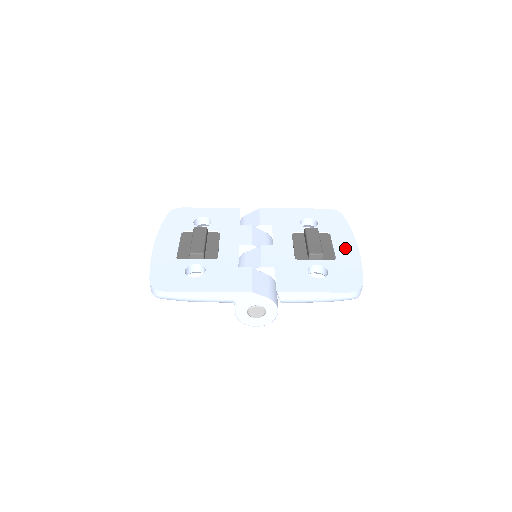
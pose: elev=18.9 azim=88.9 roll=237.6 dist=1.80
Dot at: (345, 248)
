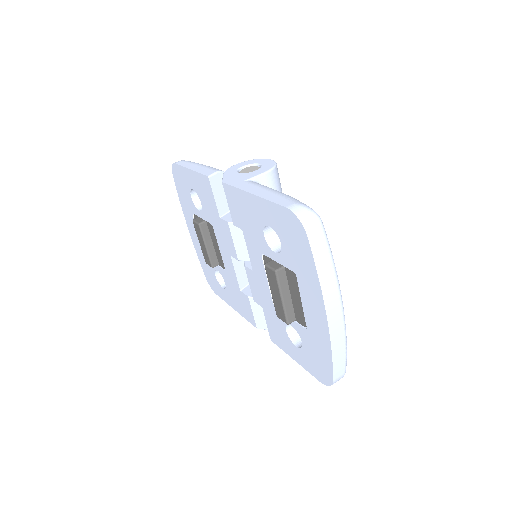
Dot at: (313, 316)
